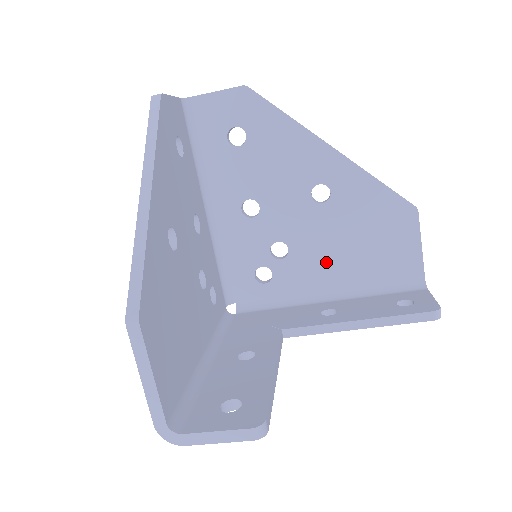
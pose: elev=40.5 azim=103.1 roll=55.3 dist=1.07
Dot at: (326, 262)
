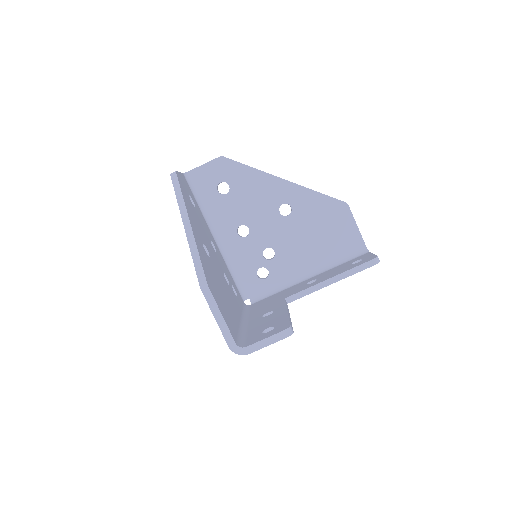
Dot at: (301, 253)
